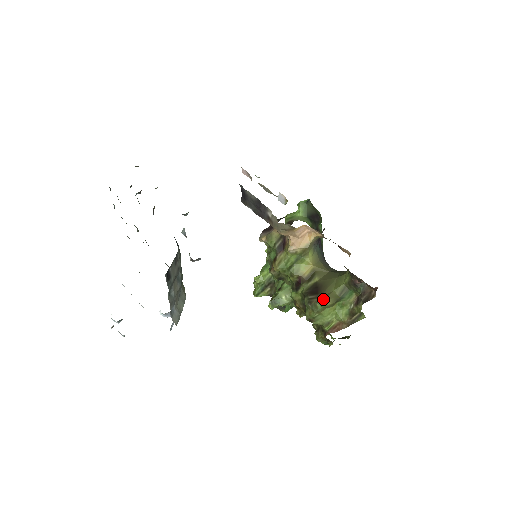
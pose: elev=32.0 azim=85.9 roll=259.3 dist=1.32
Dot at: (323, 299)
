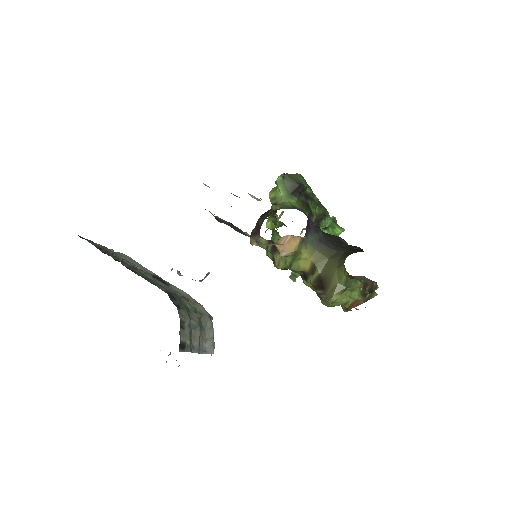
Dot at: (330, 296)
